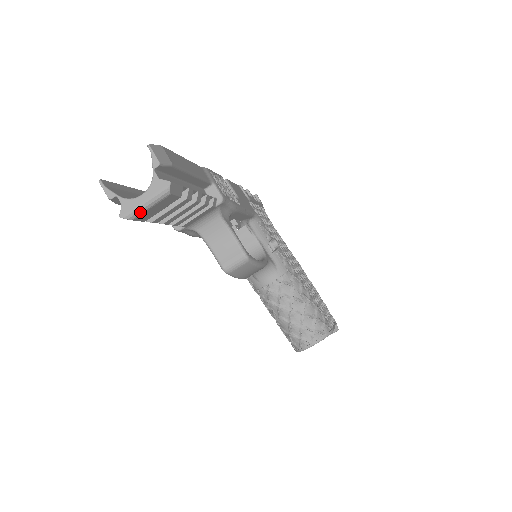
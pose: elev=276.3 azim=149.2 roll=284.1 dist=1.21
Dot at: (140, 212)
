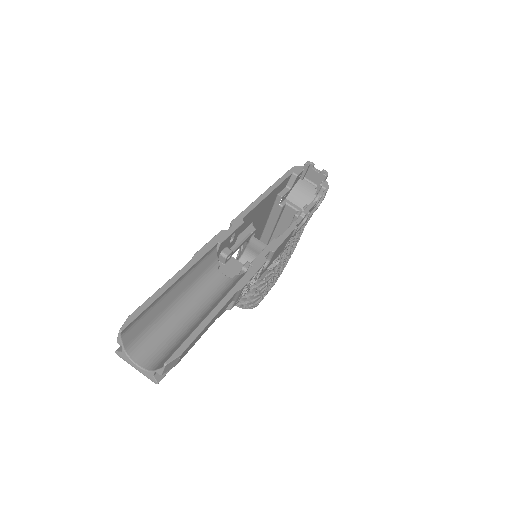
Dot at: (129, 362)
